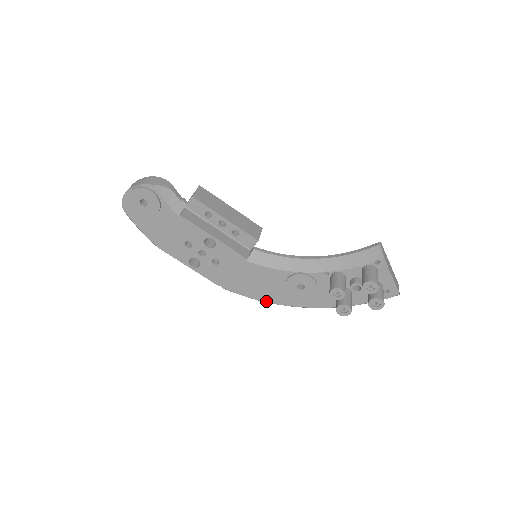
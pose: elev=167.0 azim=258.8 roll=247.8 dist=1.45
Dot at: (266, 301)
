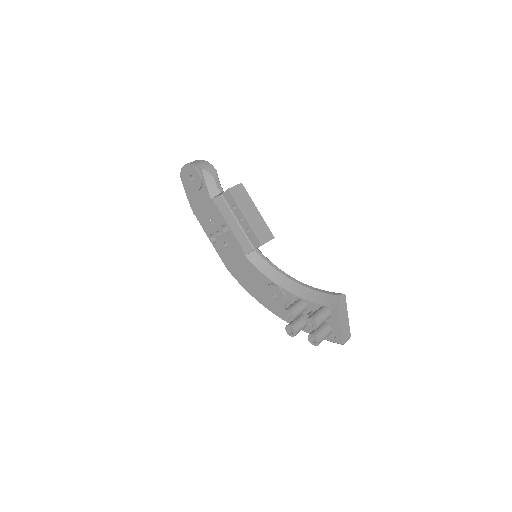
Dot at: (251, 294)
